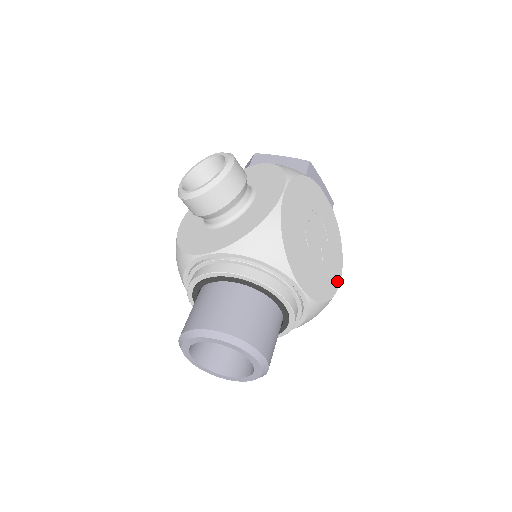
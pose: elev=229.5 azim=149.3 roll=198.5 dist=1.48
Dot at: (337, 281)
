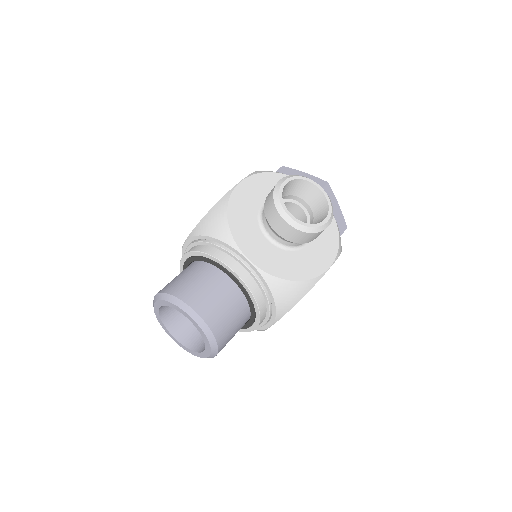
Dot at: occluded
